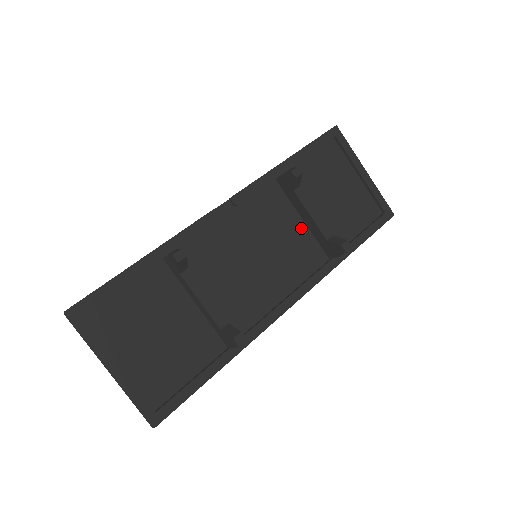
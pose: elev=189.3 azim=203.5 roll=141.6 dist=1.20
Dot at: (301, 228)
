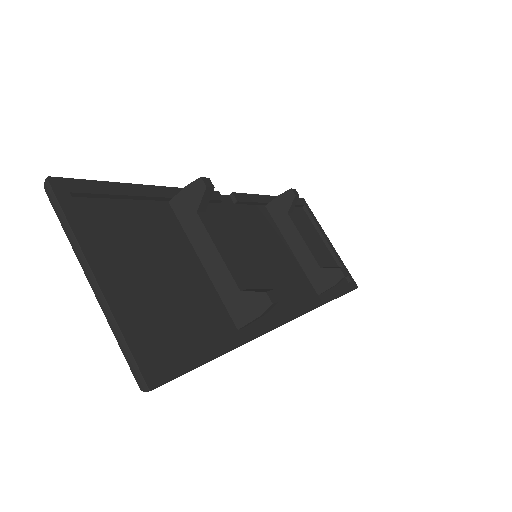
Dot at: (291, 255)
